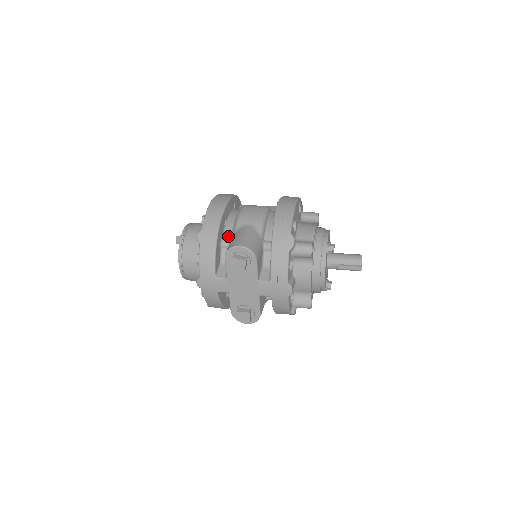
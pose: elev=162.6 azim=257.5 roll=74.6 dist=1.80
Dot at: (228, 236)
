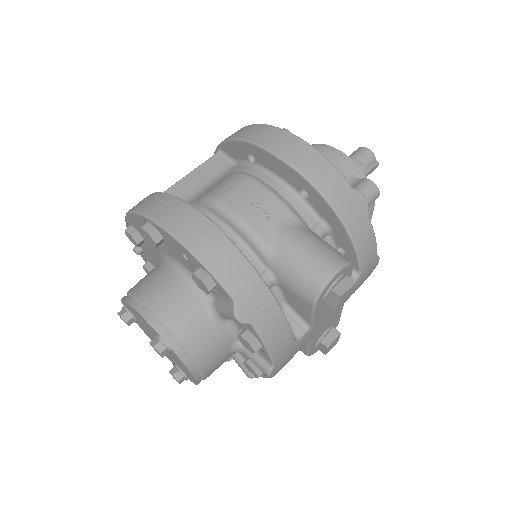
Dot at: (257, 270)
